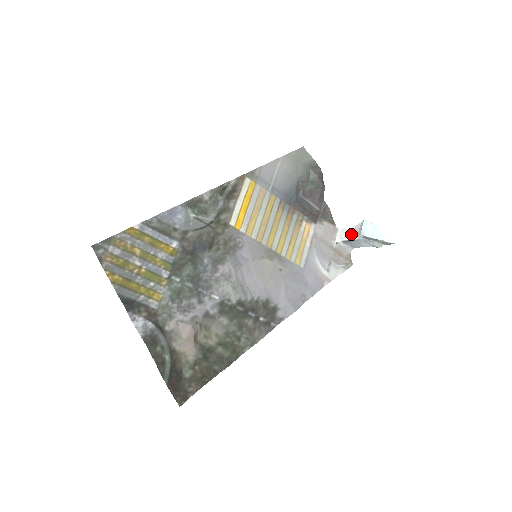
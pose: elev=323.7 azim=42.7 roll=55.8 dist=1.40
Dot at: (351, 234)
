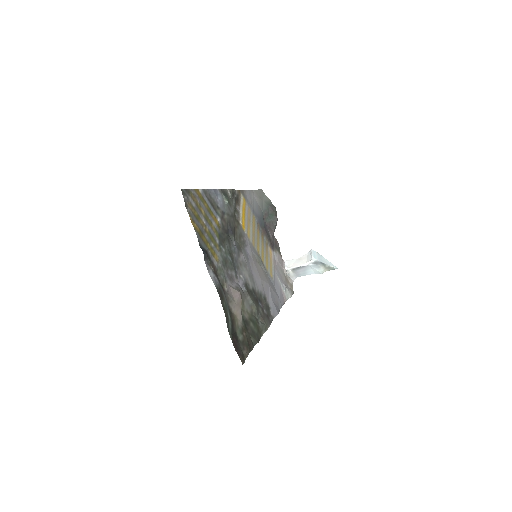
Dot at: (300, 262)
